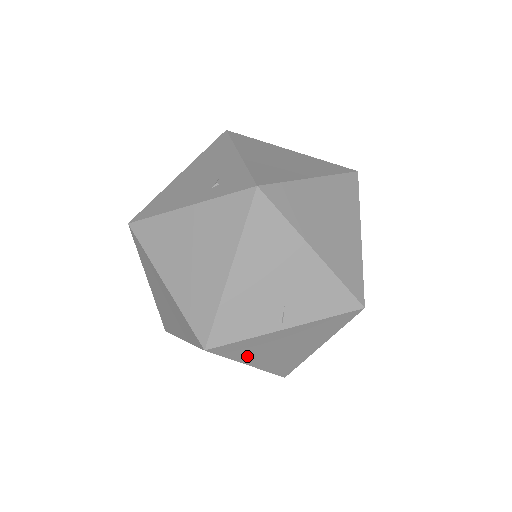
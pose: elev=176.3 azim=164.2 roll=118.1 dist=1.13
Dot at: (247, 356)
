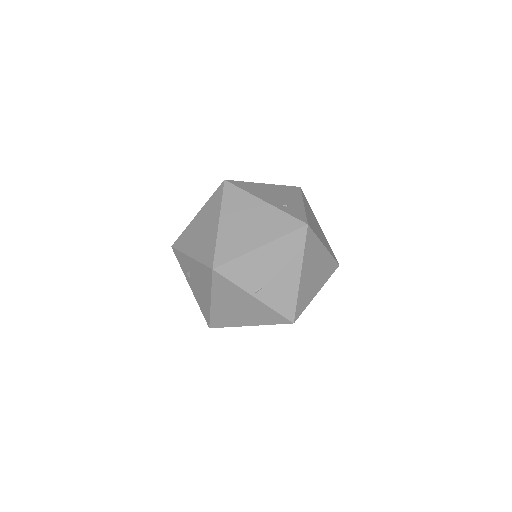
Dot at: (219, 294)
